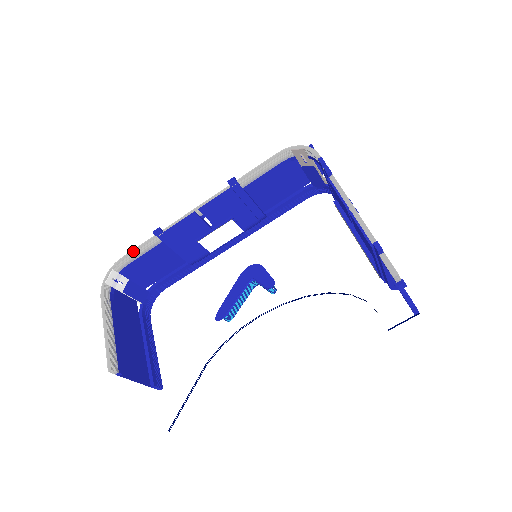
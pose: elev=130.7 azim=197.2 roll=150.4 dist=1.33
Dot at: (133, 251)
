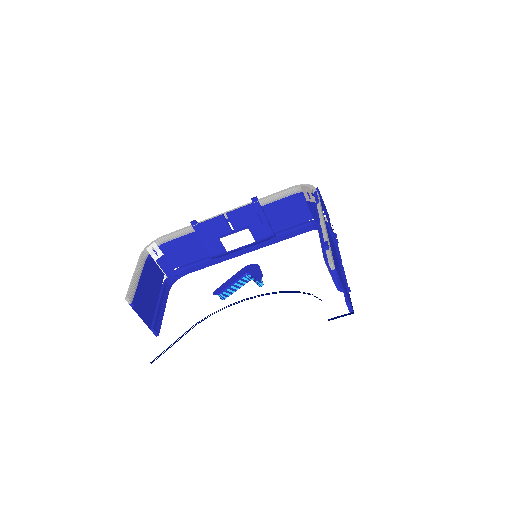
Dot at: (173, 232)
